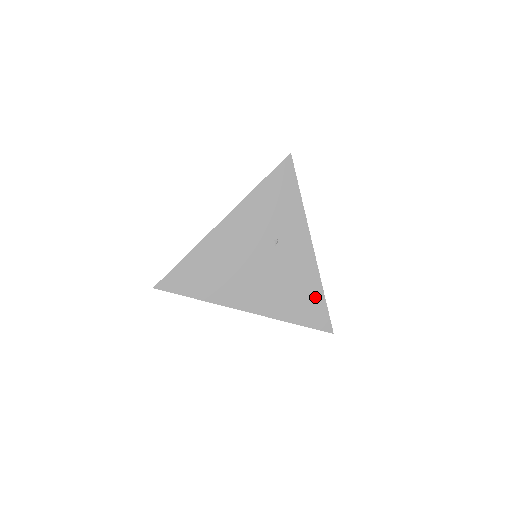
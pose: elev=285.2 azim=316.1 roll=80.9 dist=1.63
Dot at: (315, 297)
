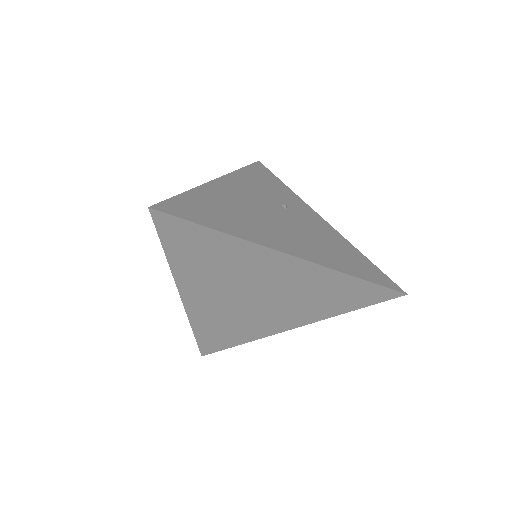
Dot at: (359, 257)
